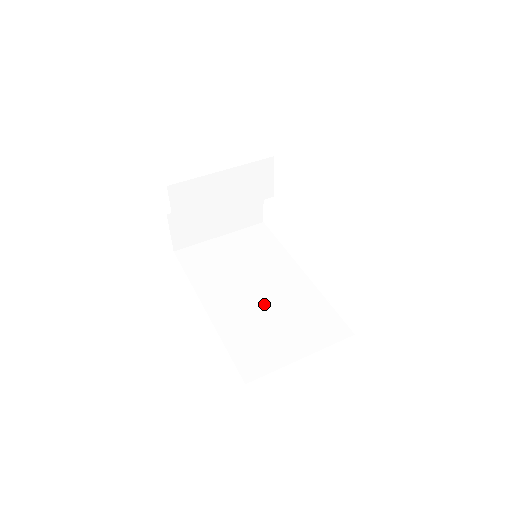
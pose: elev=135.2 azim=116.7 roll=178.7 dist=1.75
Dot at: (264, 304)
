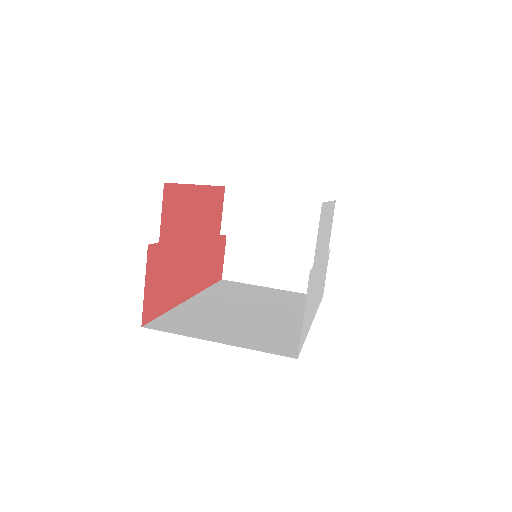
Dot at: (242, 315)
